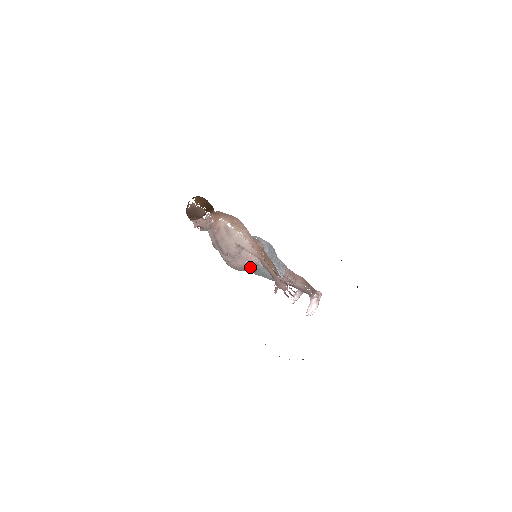
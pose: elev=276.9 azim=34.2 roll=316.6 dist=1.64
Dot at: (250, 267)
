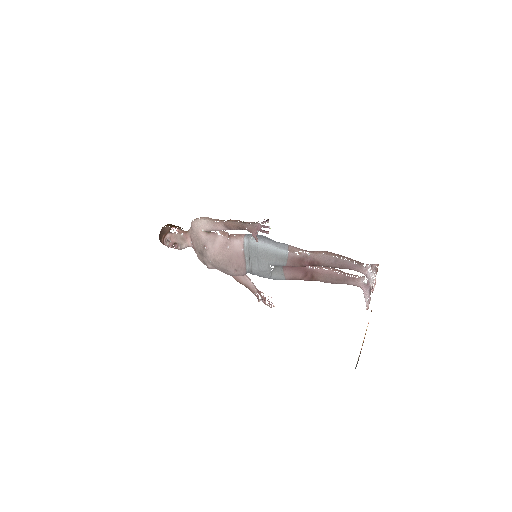
Dot at: (239, 253)
